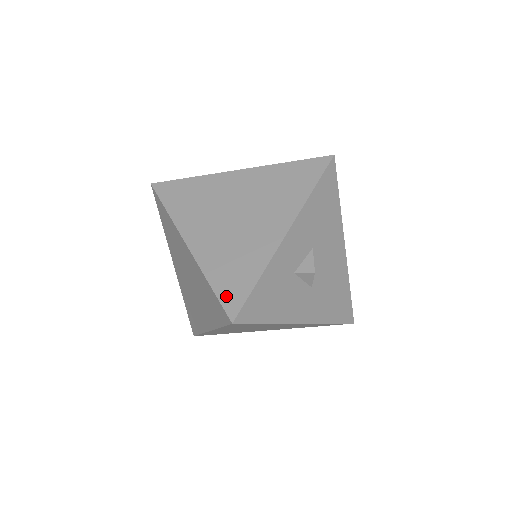
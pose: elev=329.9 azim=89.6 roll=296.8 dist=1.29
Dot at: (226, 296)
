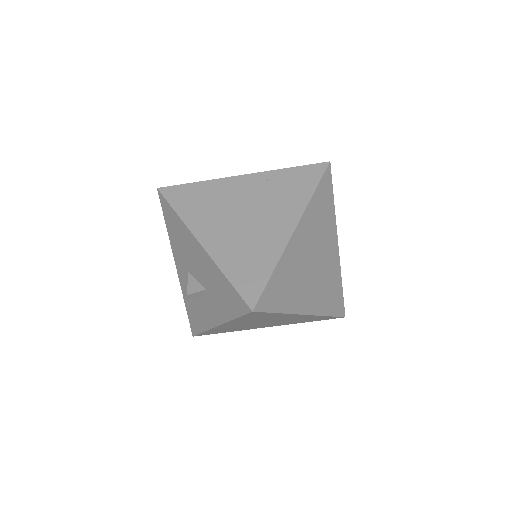
Dot at: occluded
